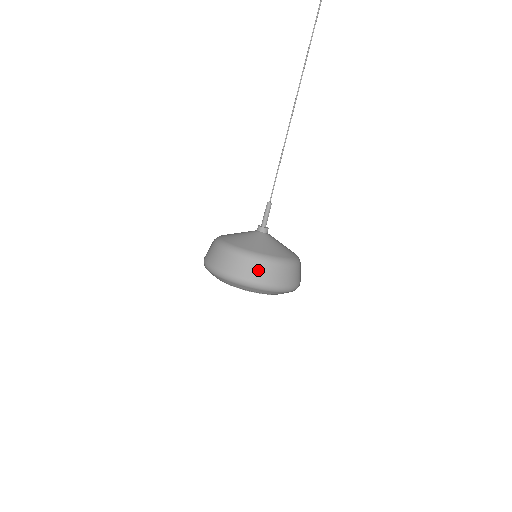
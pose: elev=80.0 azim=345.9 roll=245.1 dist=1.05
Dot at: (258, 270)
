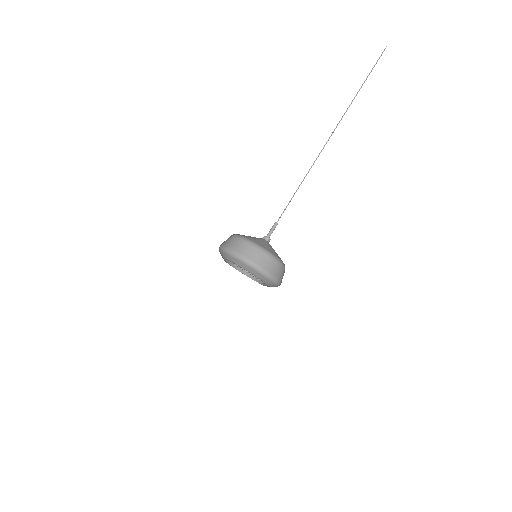
Dot at: (239, 245)
